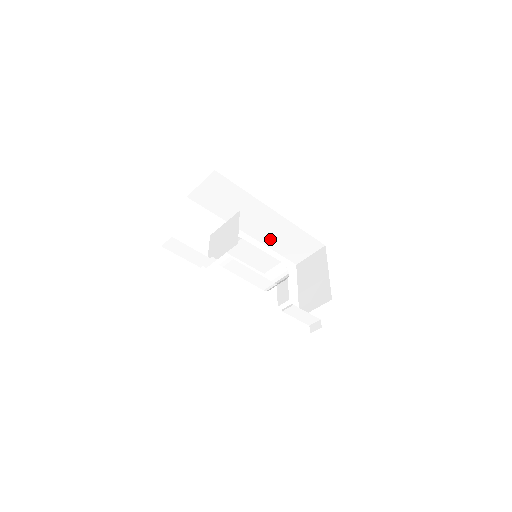
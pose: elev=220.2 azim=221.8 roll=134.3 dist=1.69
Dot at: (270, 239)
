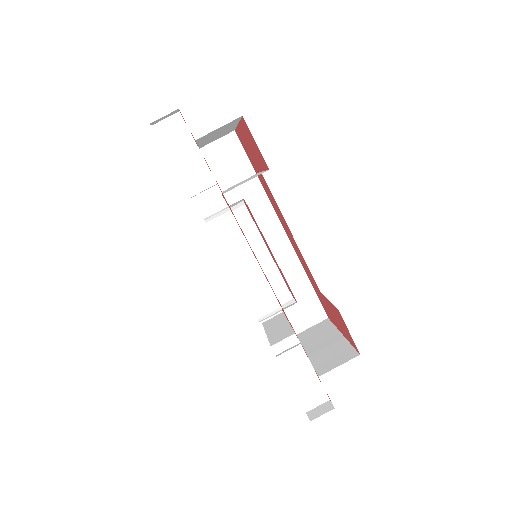
Dot at: occluded
